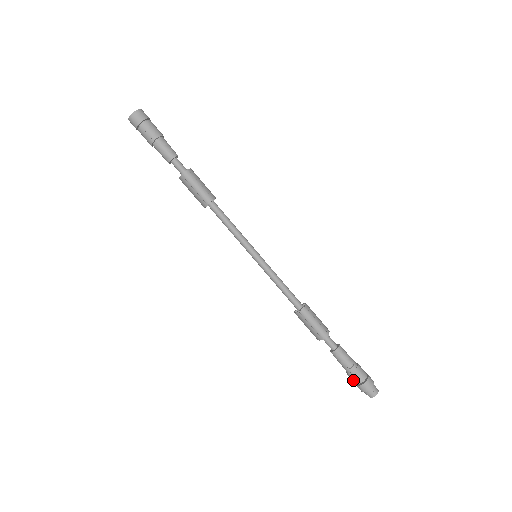
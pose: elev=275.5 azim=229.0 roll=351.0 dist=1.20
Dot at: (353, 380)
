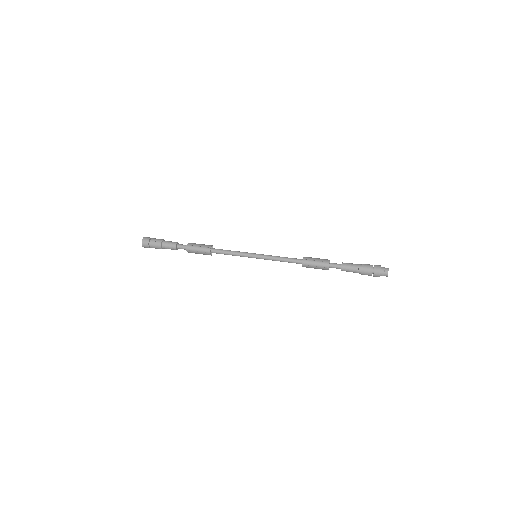
Dot at: occluded
